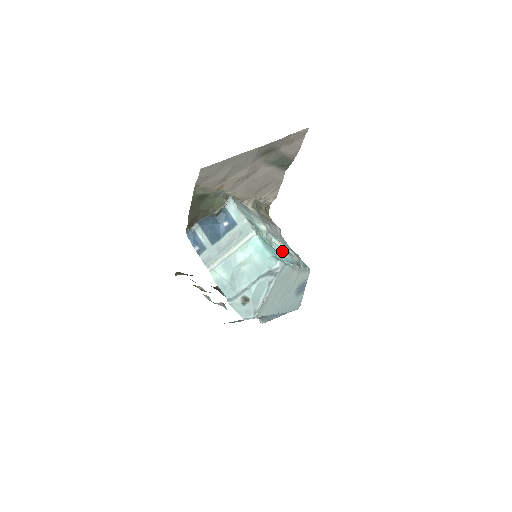
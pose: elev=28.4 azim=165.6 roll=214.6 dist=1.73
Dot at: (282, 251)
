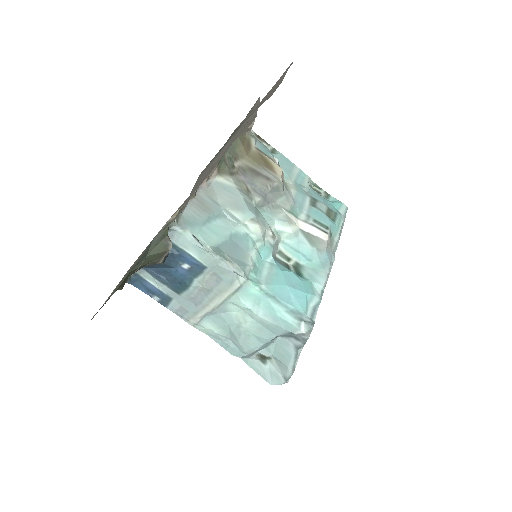
Dot at: (298, 243)
